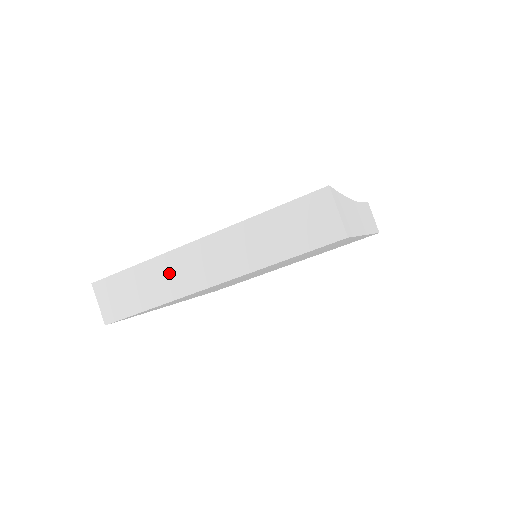
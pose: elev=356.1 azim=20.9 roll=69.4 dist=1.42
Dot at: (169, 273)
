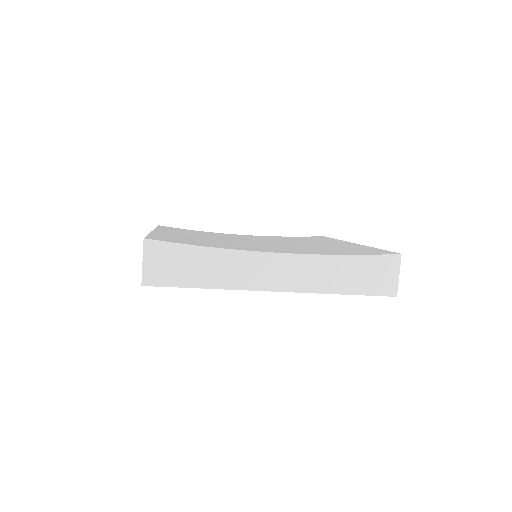
Dot at: occluded
